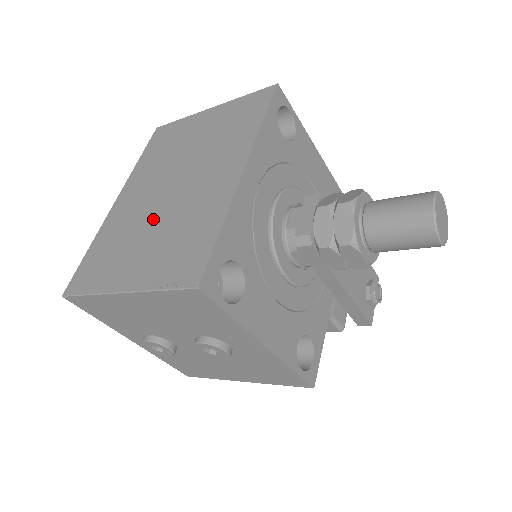
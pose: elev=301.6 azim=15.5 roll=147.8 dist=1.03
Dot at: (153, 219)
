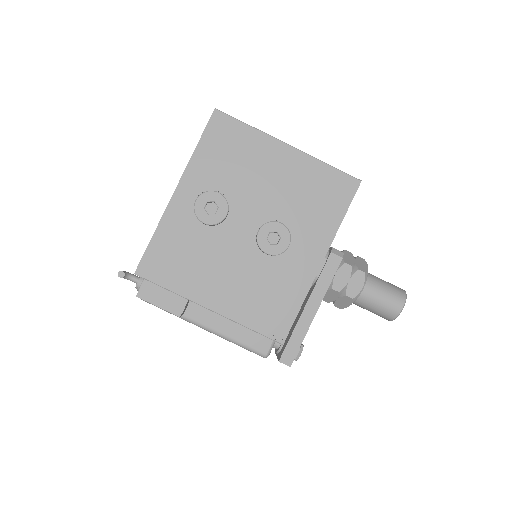
Dot at: occluded
